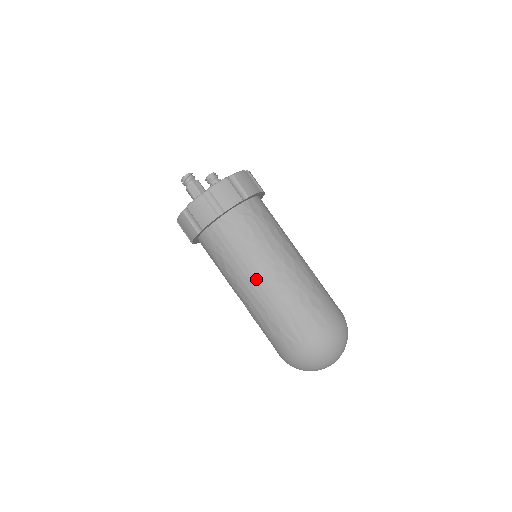
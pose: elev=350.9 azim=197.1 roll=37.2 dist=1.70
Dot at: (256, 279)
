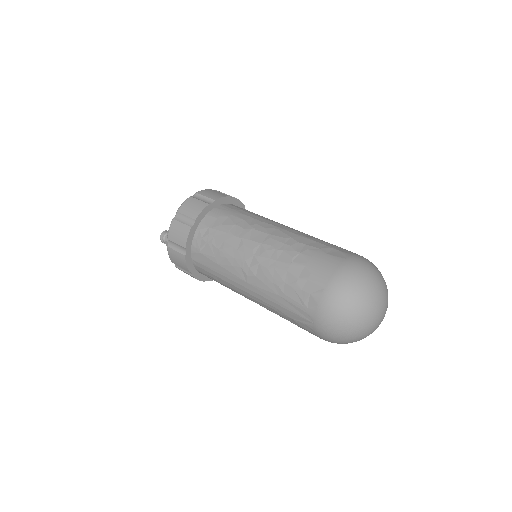
Dot at: (243, 286)
